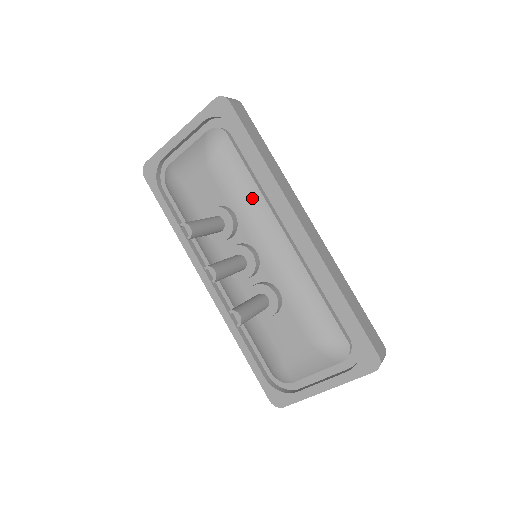
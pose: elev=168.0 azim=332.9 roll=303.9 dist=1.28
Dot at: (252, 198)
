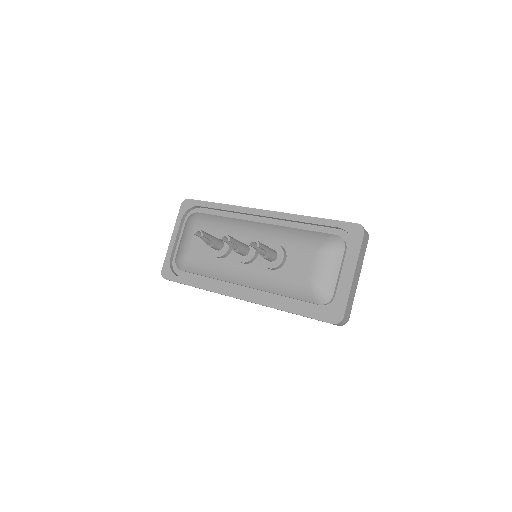
Dot at: (229, 222)
